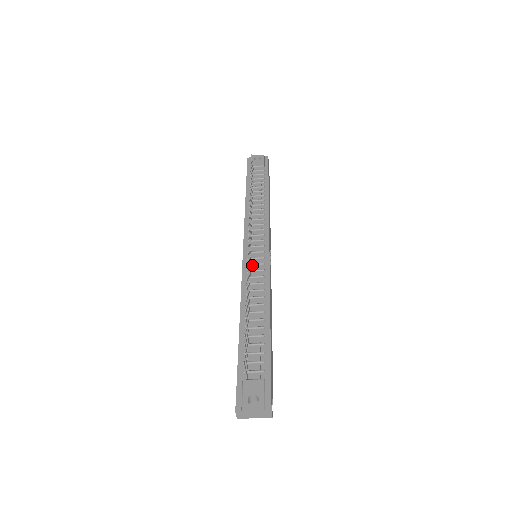
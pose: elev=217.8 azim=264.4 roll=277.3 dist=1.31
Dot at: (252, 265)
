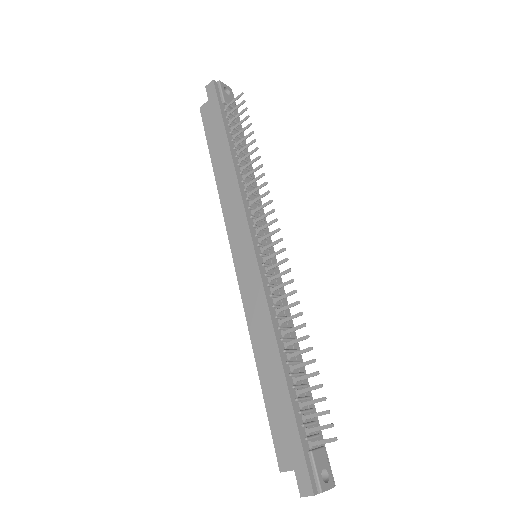
Dot at: (269, 276)
